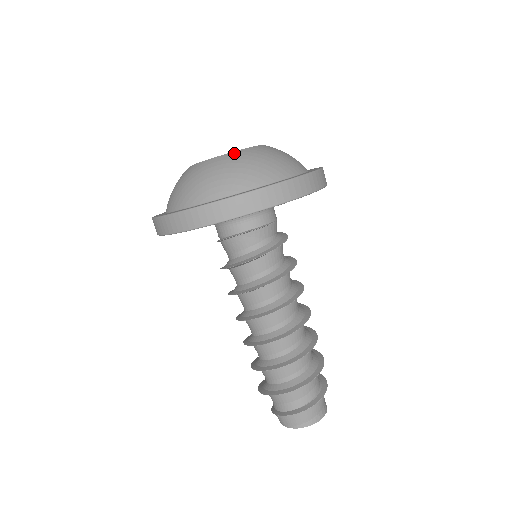
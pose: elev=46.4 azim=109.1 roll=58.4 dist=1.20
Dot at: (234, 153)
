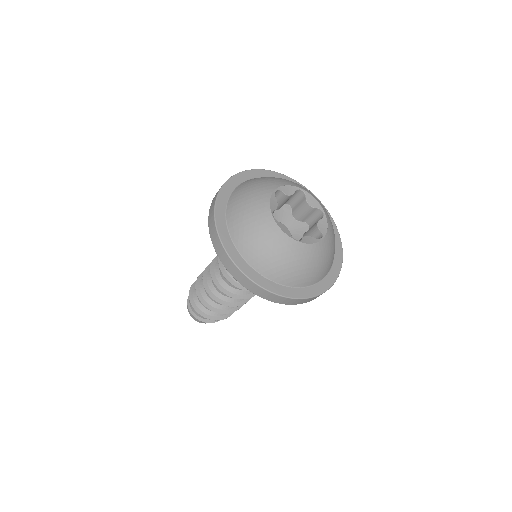
Dot at: (323, 243)
